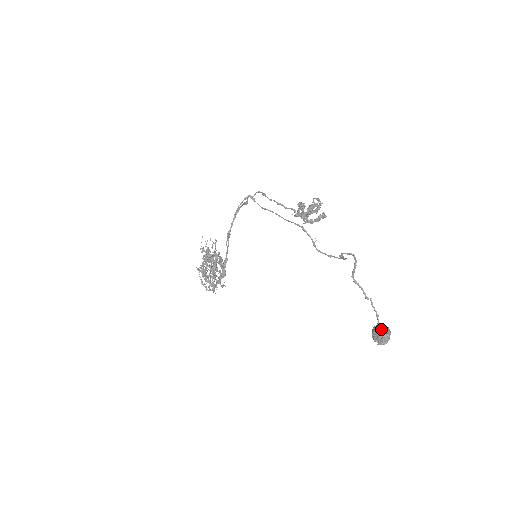
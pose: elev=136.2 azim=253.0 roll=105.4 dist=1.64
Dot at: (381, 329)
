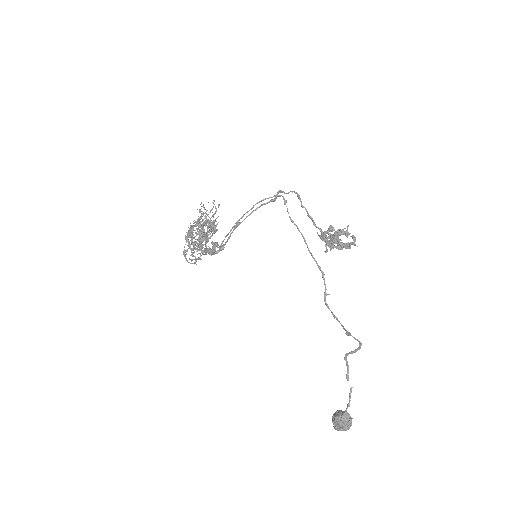
Dot at: (345, 420)
